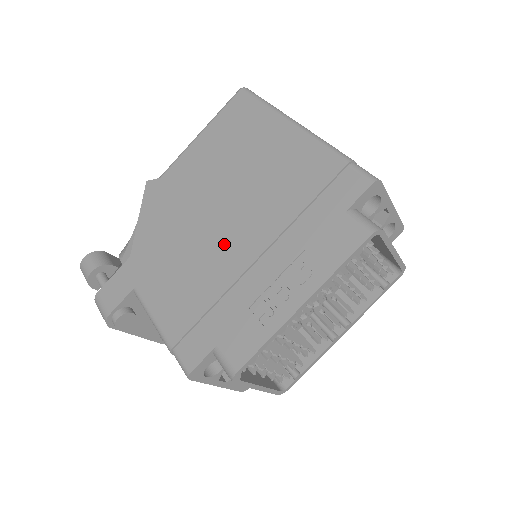
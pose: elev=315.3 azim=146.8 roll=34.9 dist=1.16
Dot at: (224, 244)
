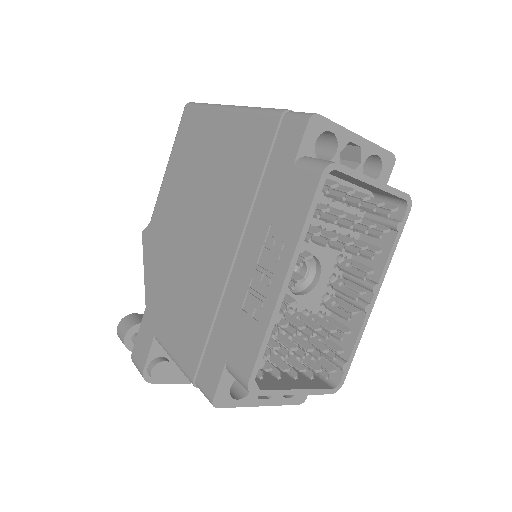
Dot at: (207, 256)
